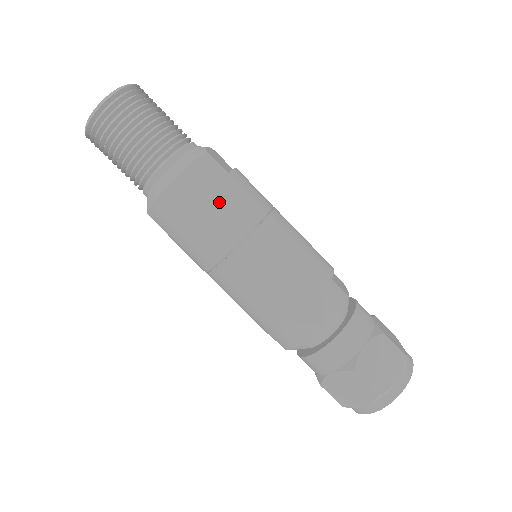
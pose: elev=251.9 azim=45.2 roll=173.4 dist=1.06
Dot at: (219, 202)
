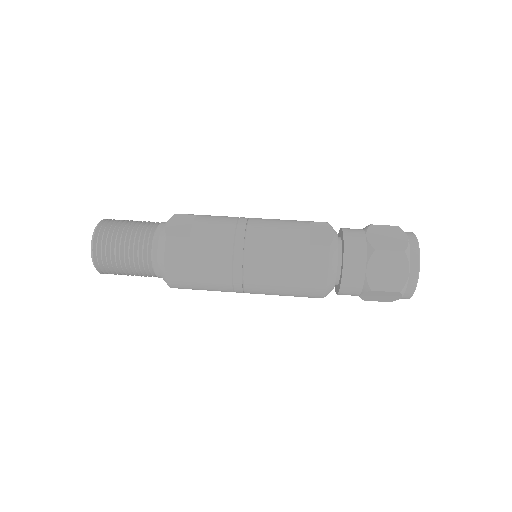
Dot at: (199, 263)
